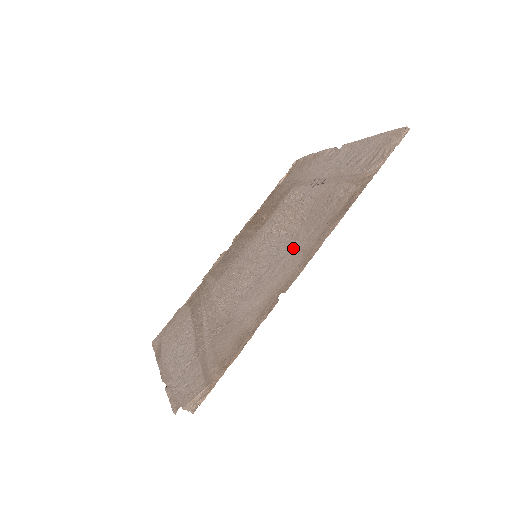
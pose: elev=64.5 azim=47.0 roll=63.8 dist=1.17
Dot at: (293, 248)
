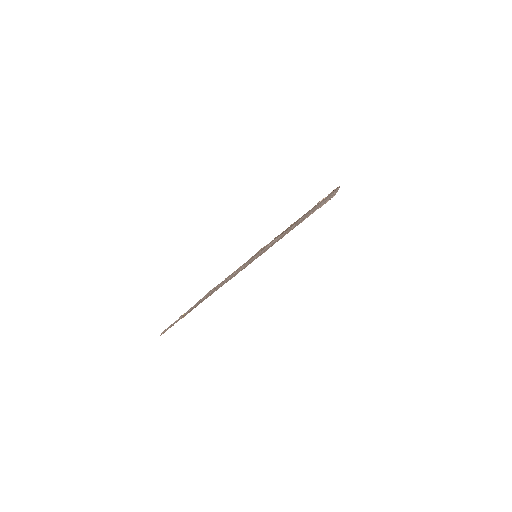
Dot at: (253, 259)
